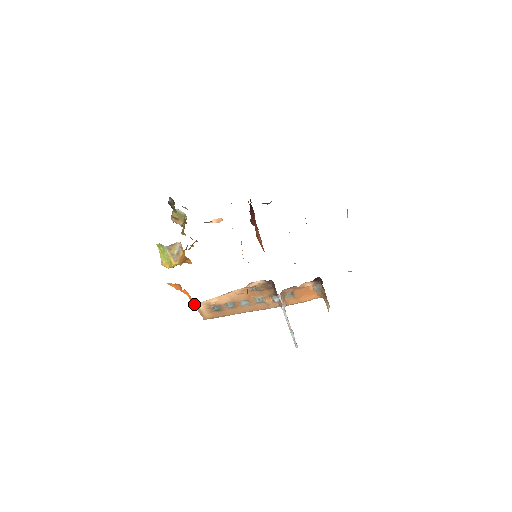
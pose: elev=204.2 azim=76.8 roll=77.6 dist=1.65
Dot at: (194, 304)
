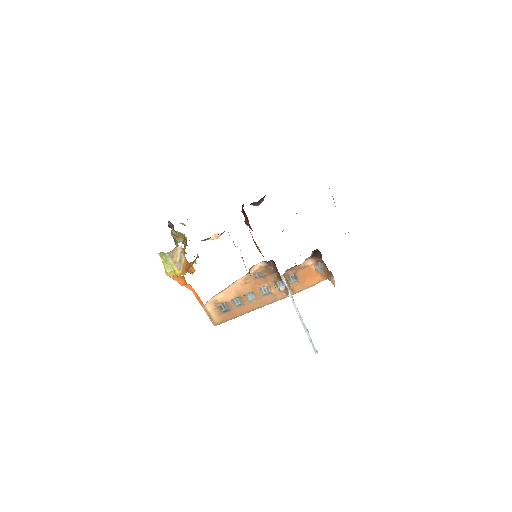
Dot at: (201, 304)
